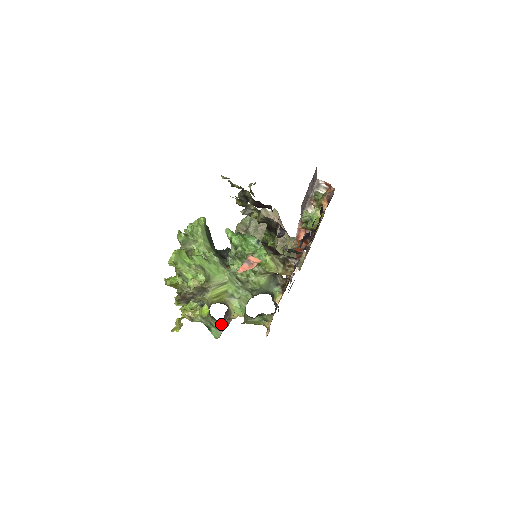
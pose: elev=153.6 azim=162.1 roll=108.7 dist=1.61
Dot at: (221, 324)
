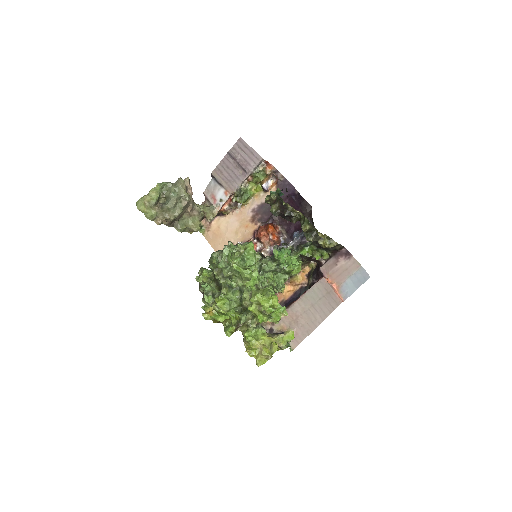
Dot at: occluded
